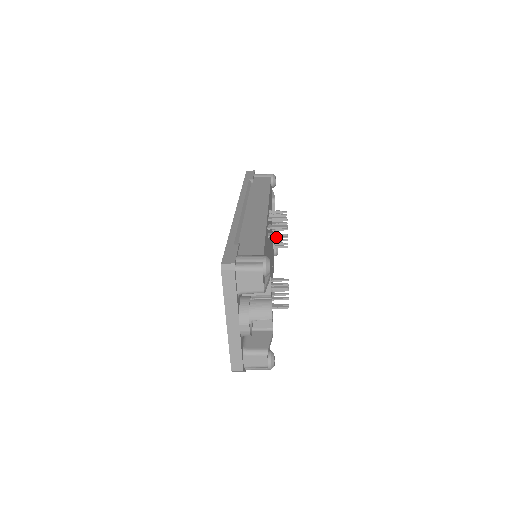
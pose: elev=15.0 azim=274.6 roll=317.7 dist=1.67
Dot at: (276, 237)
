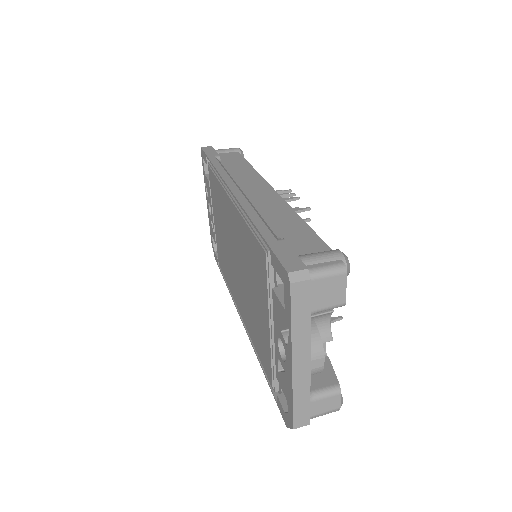
Dot at: occluded
